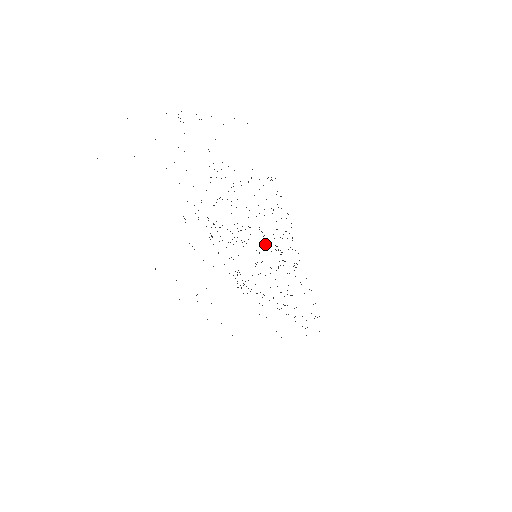
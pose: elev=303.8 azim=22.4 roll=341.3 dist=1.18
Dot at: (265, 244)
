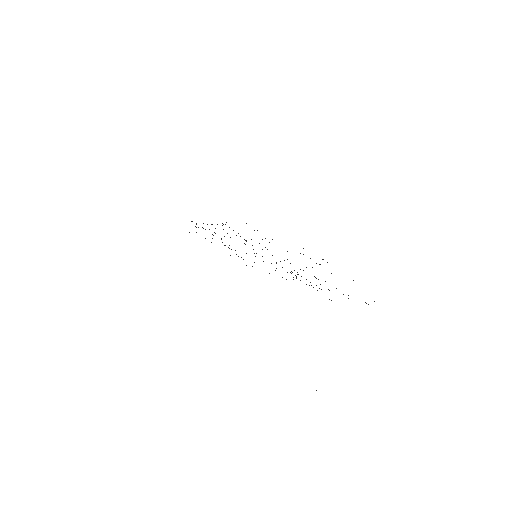
Dot at: occluded
